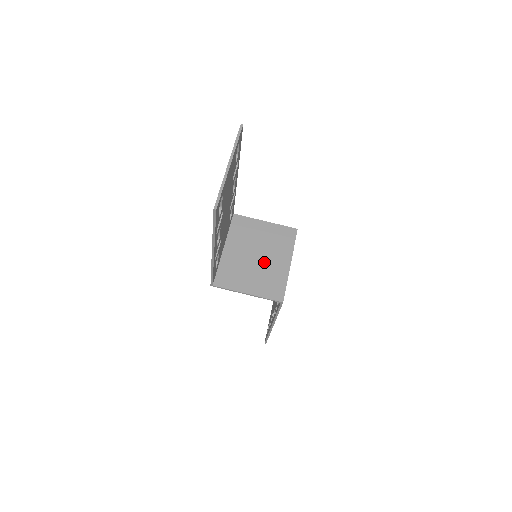
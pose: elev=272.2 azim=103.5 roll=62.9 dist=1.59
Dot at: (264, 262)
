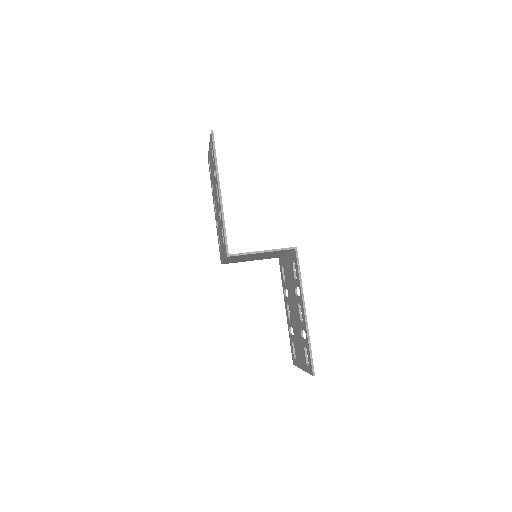
Dot at: occluded
